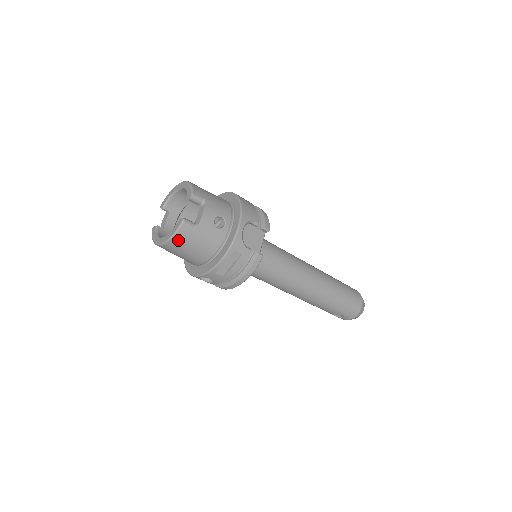
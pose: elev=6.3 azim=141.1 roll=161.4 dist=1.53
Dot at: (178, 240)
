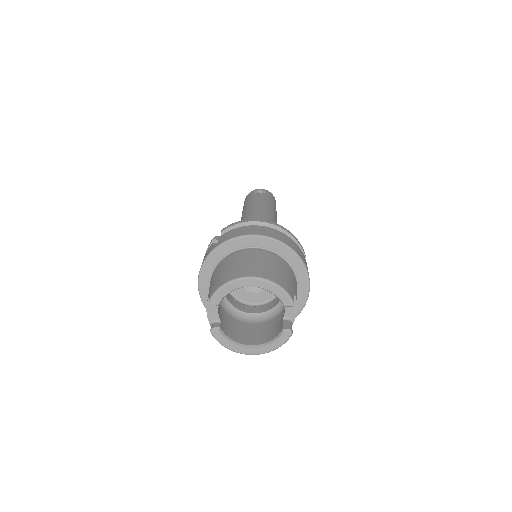
Dot at: occluded
